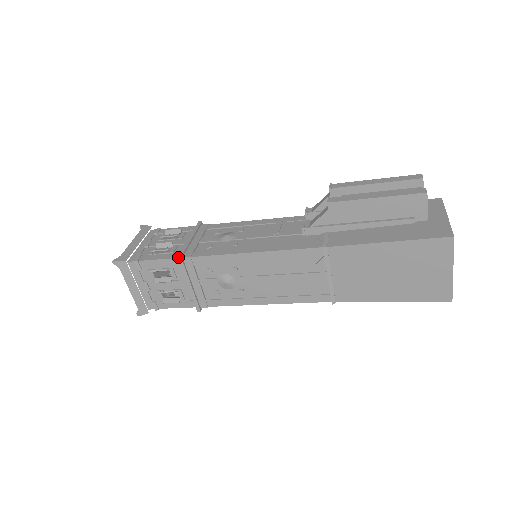
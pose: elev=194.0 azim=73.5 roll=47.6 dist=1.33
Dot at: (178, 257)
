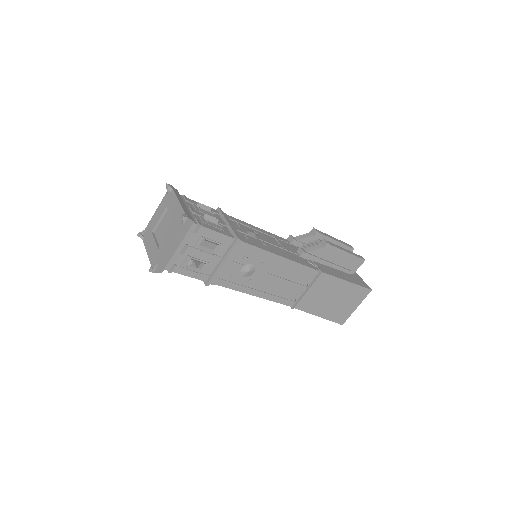
Dot at: (238, 238)
